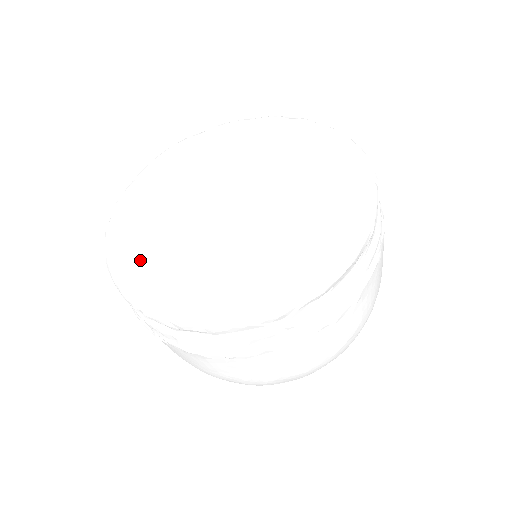
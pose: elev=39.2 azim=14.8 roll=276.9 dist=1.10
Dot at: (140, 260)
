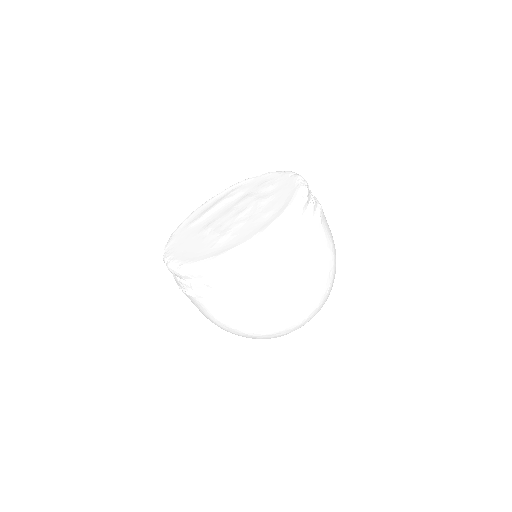
Dot at: (179, 236)
